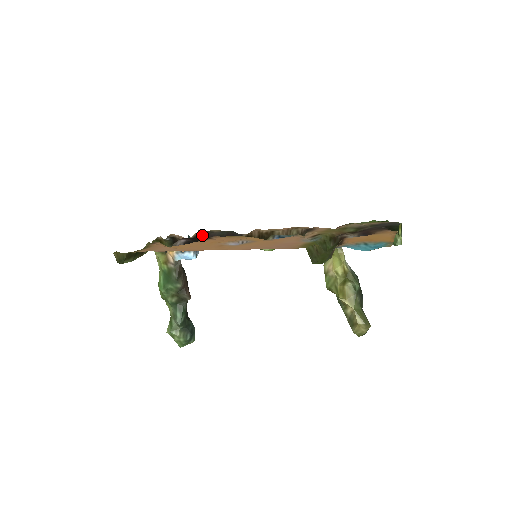
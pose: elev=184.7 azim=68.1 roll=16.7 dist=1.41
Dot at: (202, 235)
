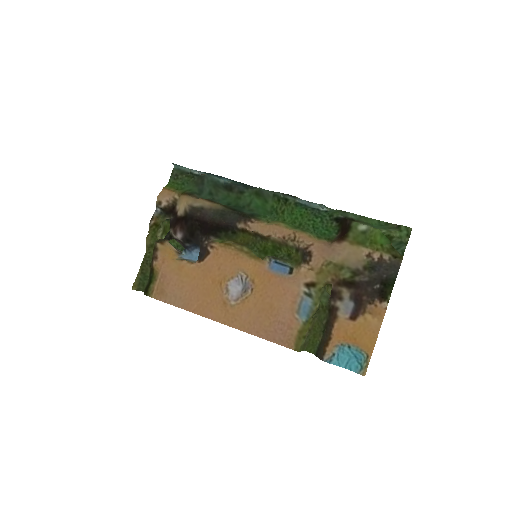
Dot at: (193, 213)
